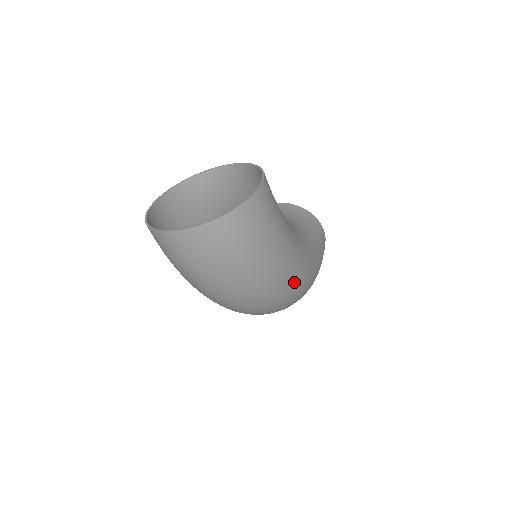
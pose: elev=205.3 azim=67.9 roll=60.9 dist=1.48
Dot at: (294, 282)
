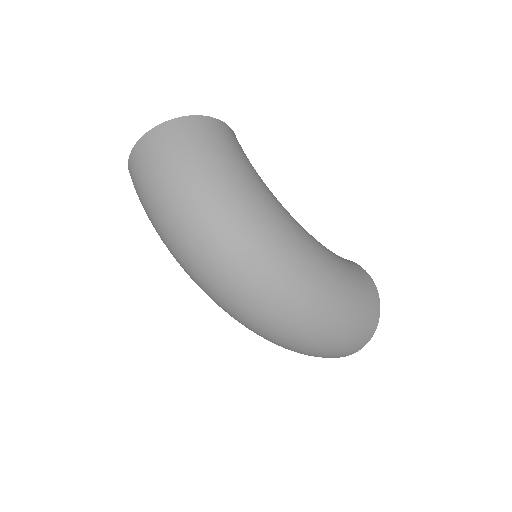
Dot at: (265, 231)
